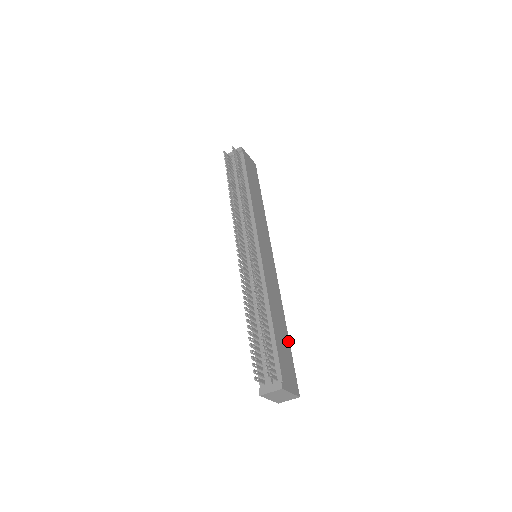
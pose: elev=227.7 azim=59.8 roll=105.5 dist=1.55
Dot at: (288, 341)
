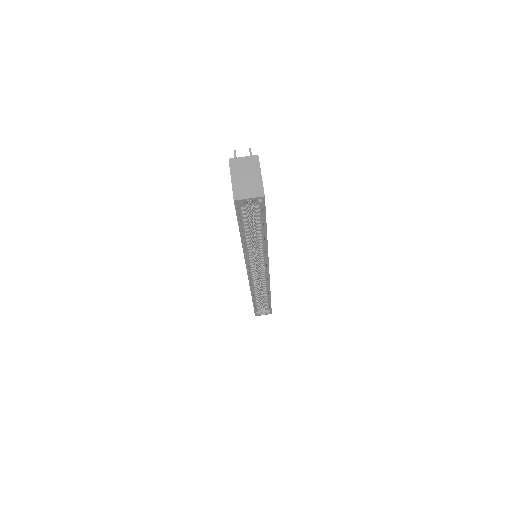
Dot at: occluded
